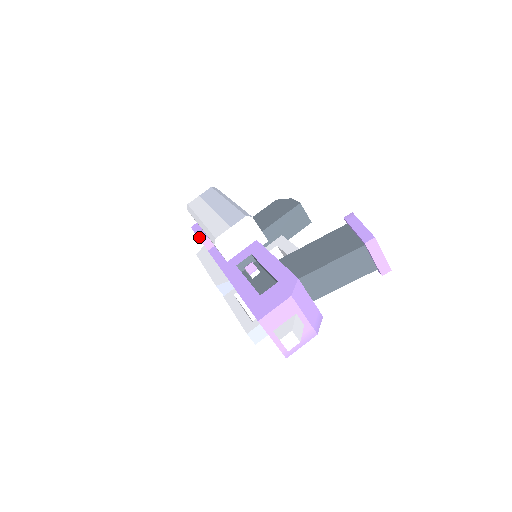
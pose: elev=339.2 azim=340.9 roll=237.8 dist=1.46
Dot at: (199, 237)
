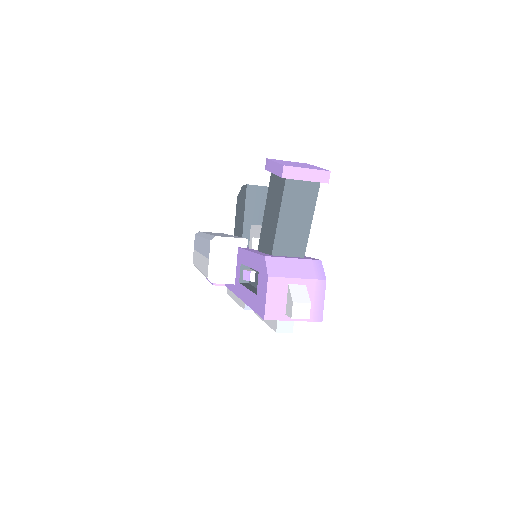
Dot at: (211, 283)
